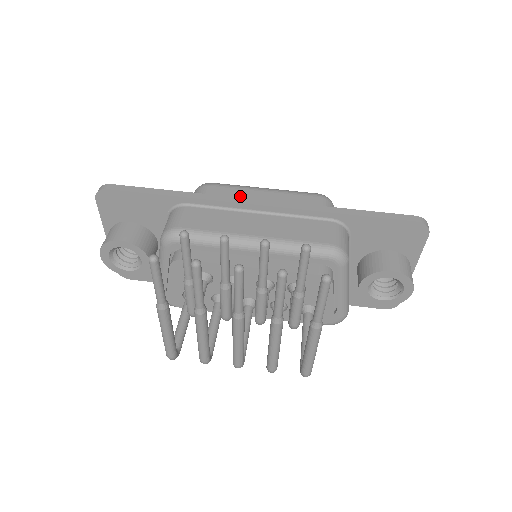
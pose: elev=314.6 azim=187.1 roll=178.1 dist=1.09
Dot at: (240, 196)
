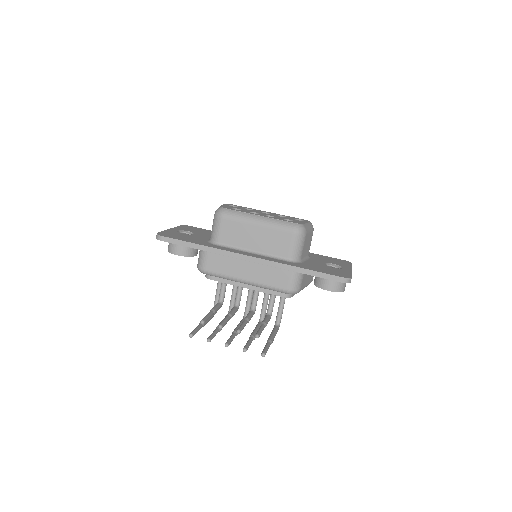
Dot at: (242, 231)
